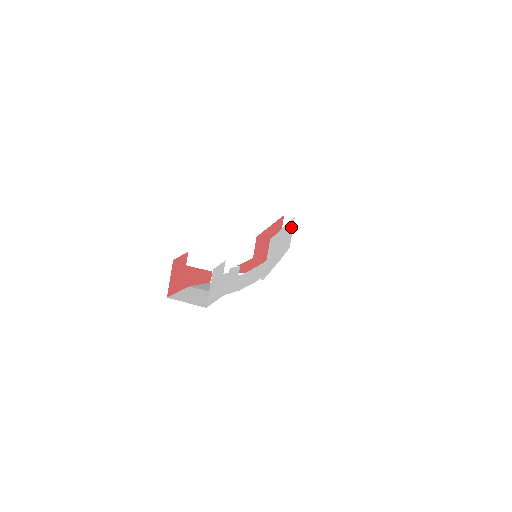
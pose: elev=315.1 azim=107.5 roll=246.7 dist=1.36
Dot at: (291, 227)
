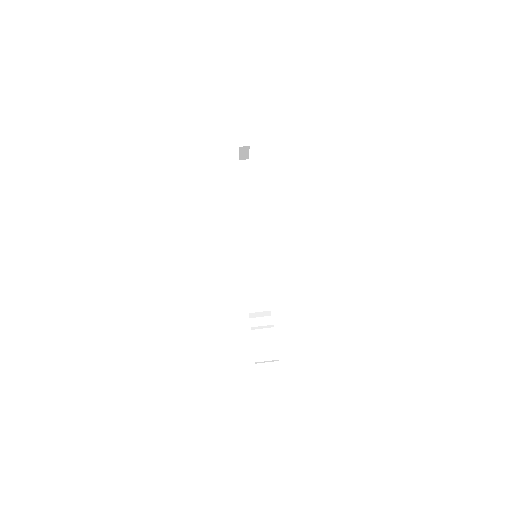
Dot at: occluded
